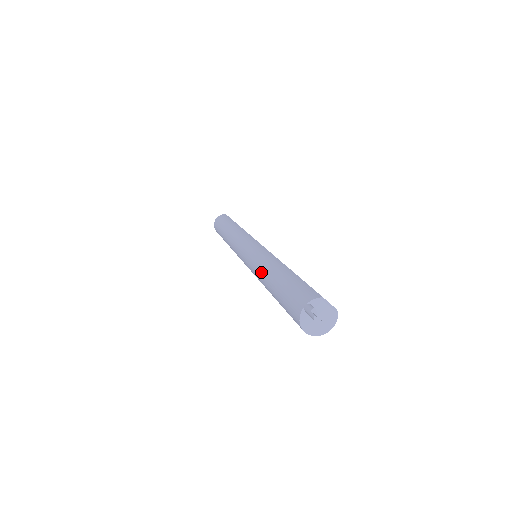
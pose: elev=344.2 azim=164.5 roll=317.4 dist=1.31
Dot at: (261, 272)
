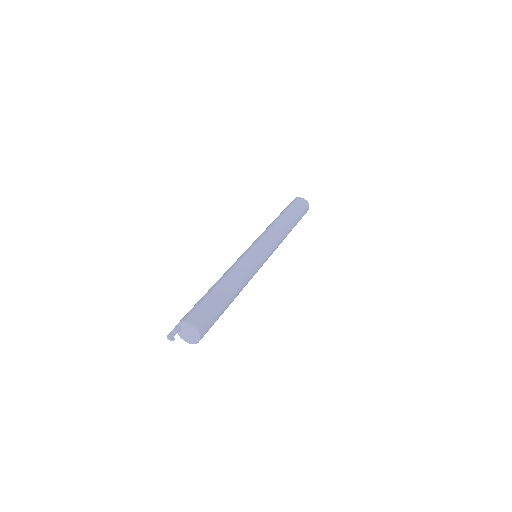
Dot at: occluded
